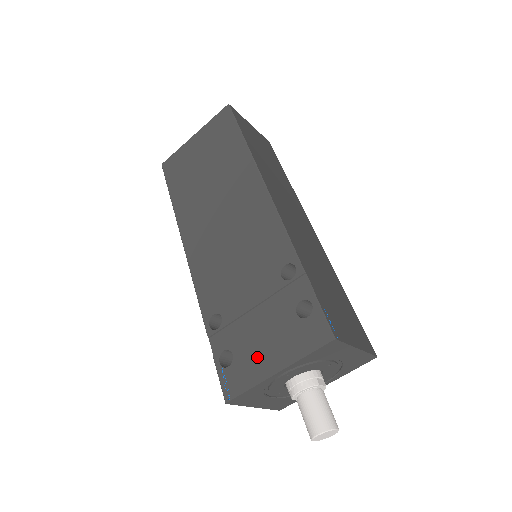
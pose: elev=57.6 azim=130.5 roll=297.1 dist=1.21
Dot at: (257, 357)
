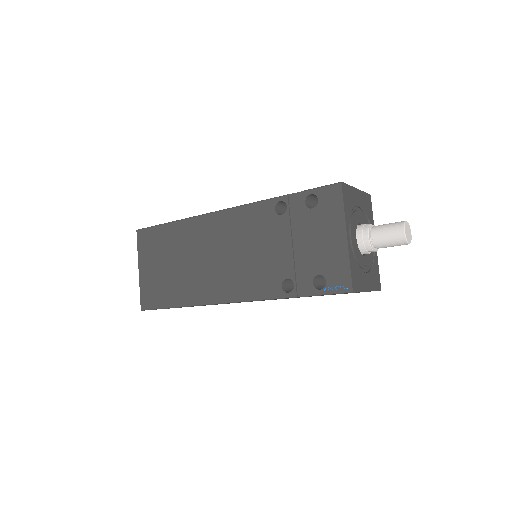
Dot at: (329, 252)
